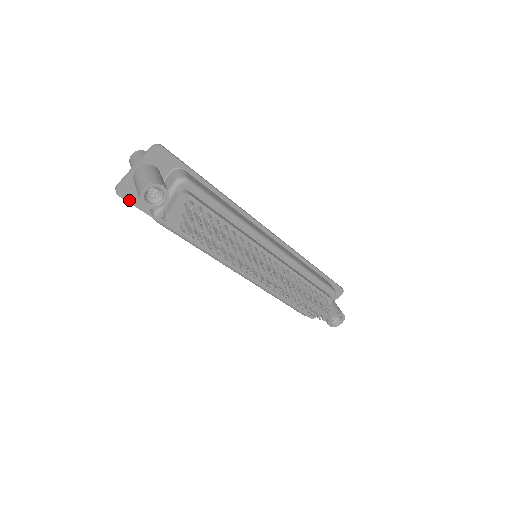
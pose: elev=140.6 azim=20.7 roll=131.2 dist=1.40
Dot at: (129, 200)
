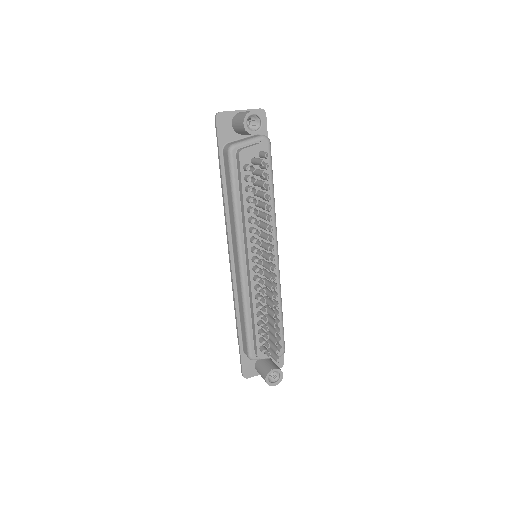
Dot at: (218, 128)
